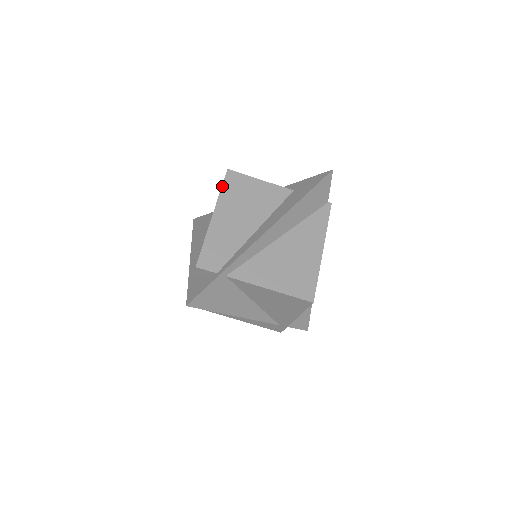
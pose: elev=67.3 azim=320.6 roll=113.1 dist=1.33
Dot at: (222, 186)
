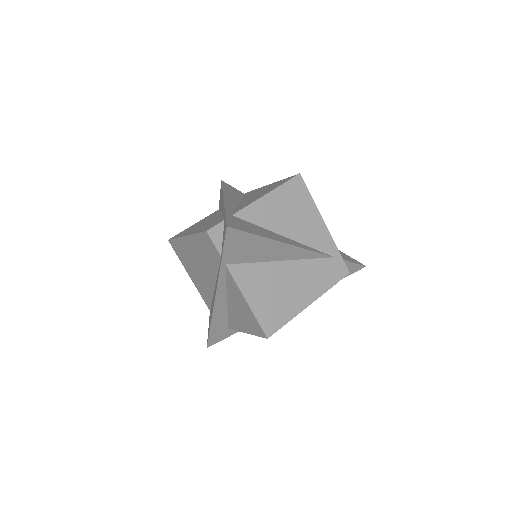
Dot at: (174, 238)
